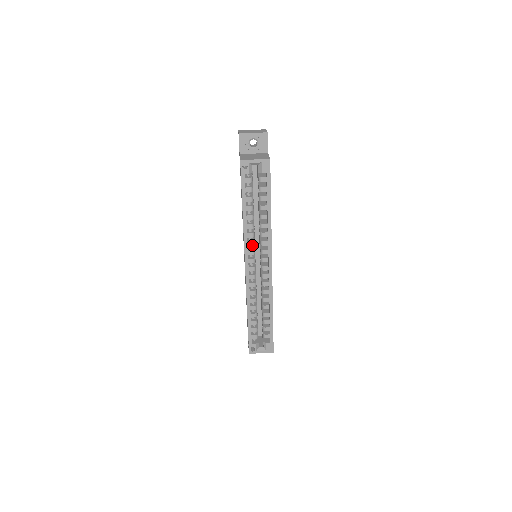
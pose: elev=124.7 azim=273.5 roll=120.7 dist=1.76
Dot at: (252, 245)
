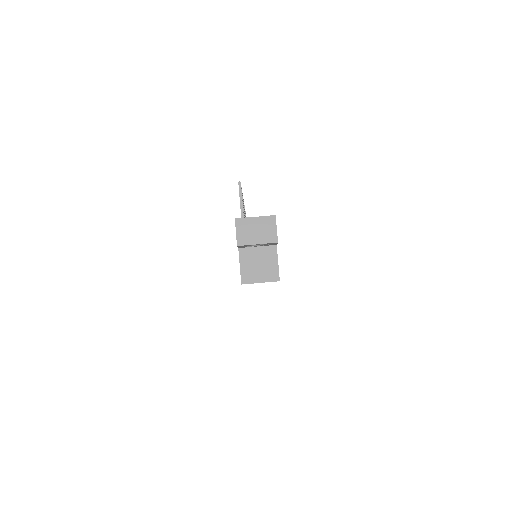
Dot at: occluded
